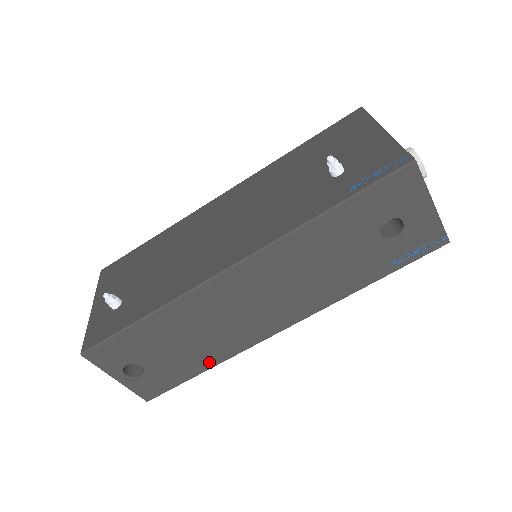
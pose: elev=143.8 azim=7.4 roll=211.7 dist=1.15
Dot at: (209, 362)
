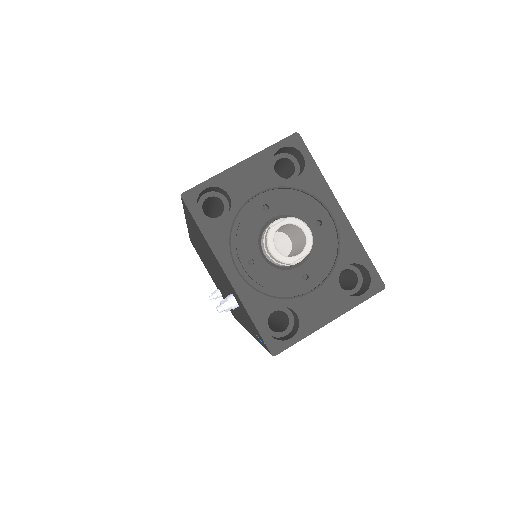
Dot at: occluded
